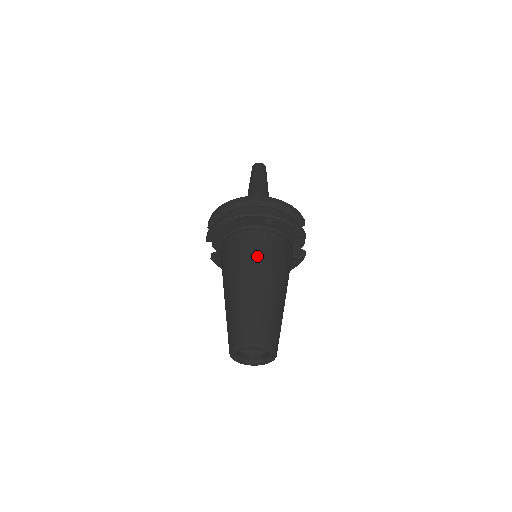
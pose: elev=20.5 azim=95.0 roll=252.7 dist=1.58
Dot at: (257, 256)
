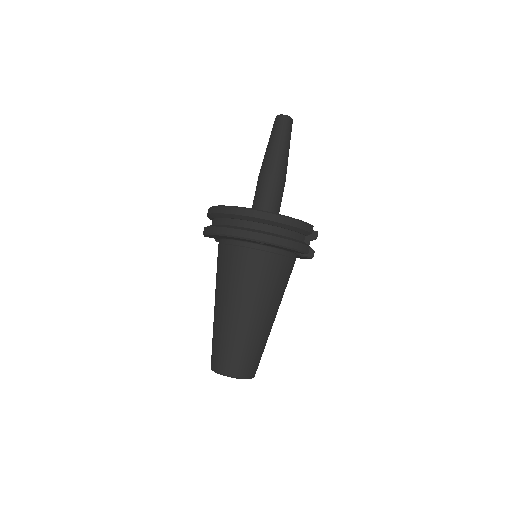
Dot at: (244, 281)
